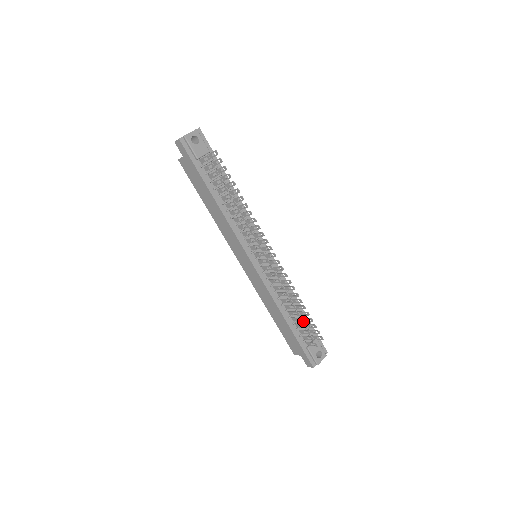
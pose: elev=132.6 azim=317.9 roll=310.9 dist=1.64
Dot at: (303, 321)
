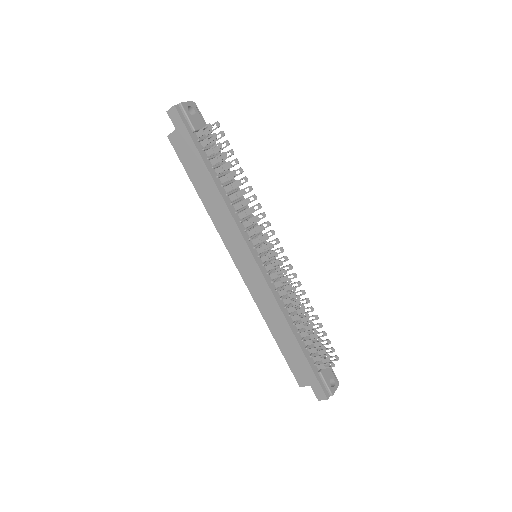
Dot at: (317, 333)
